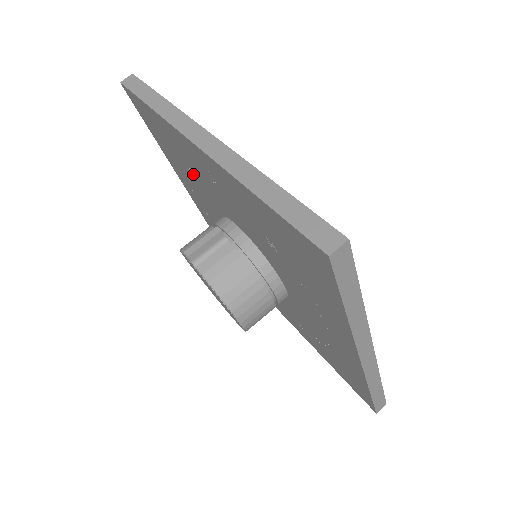
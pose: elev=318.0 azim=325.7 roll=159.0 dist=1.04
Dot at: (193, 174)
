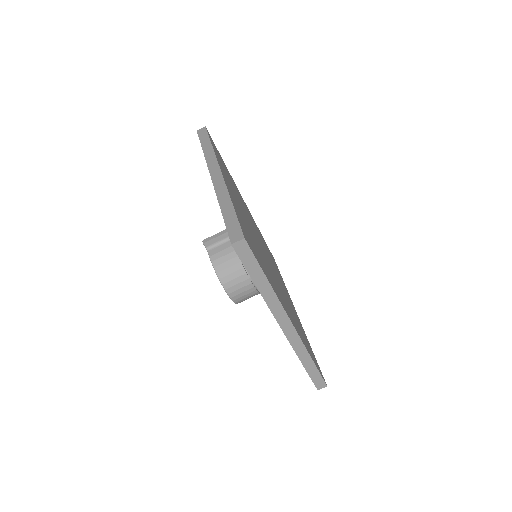
Dot at: occluded
